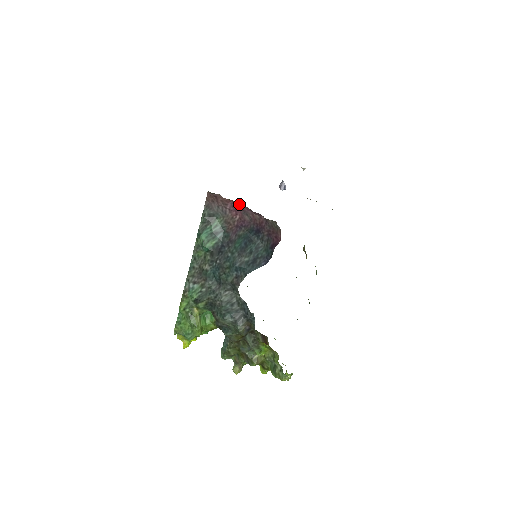
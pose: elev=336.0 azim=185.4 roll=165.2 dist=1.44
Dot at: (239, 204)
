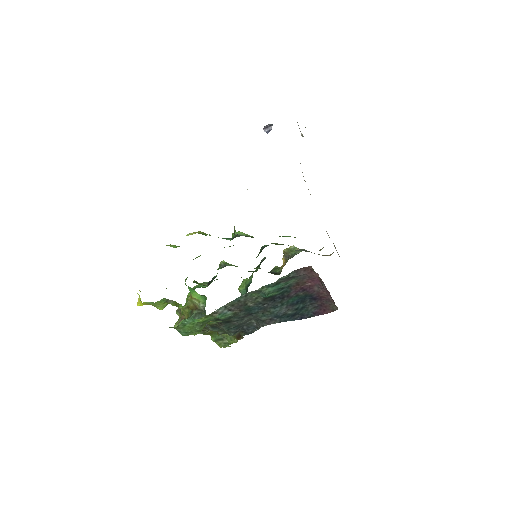
Dot at: (324, 285)
